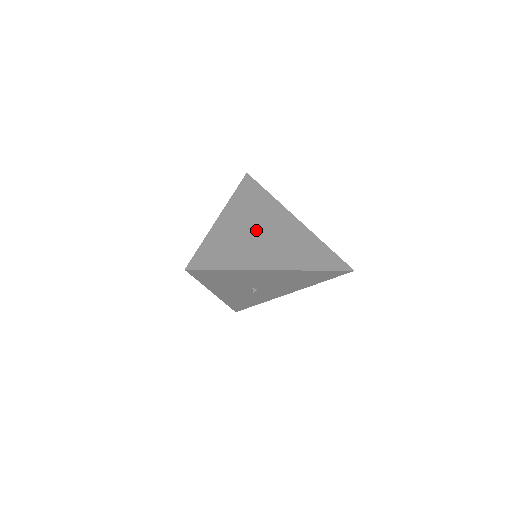
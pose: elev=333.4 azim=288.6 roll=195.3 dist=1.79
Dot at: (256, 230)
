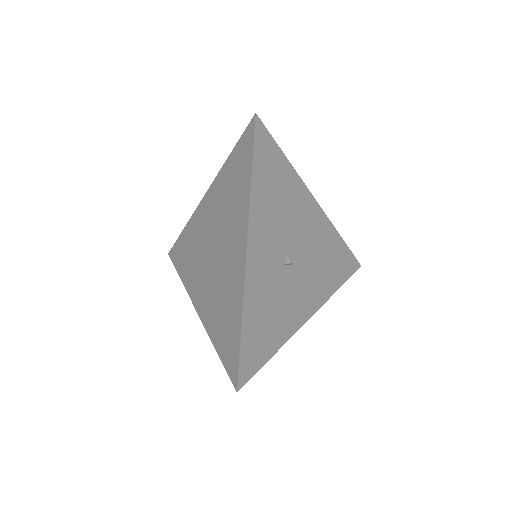
Dot at: occluded
